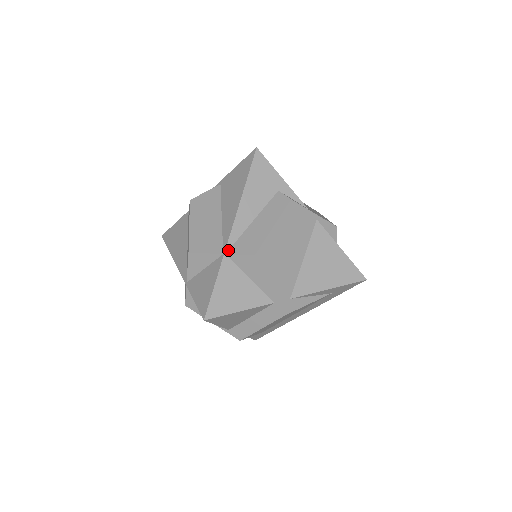
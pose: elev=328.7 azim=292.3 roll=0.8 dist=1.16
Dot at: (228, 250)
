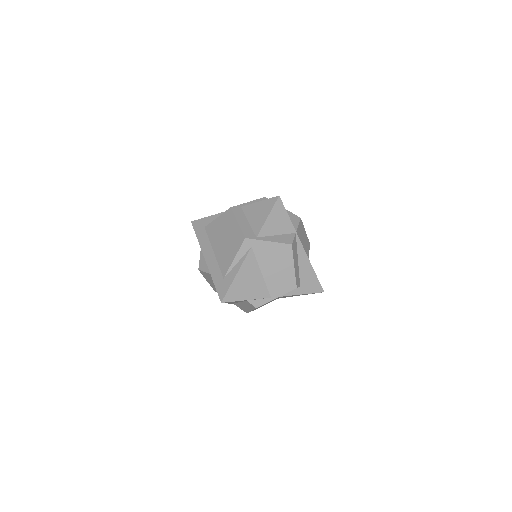
Dot at: occluded
